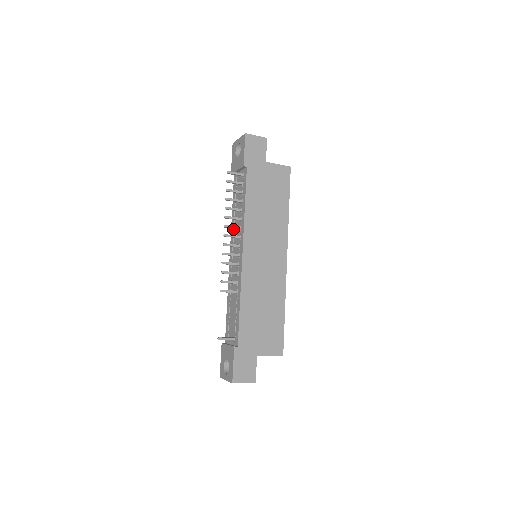
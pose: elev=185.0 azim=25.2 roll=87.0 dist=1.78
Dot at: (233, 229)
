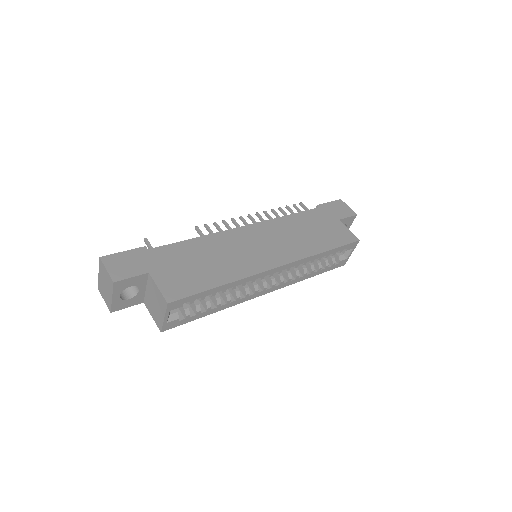
Dot at: occluded
